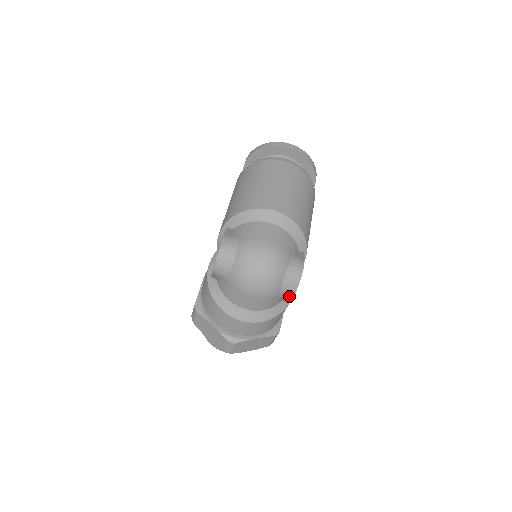
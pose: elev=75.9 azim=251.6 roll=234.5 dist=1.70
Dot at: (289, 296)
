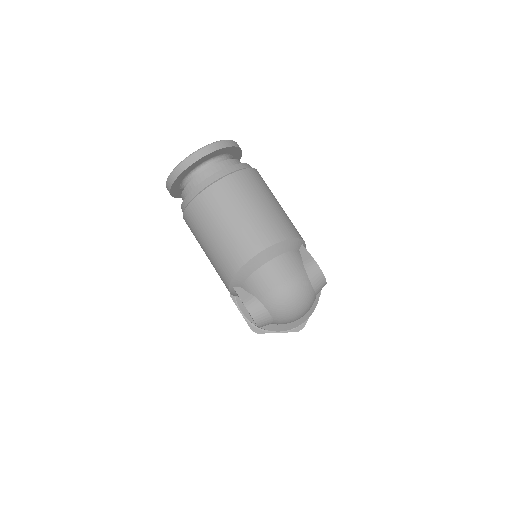
Dot at: occluded
